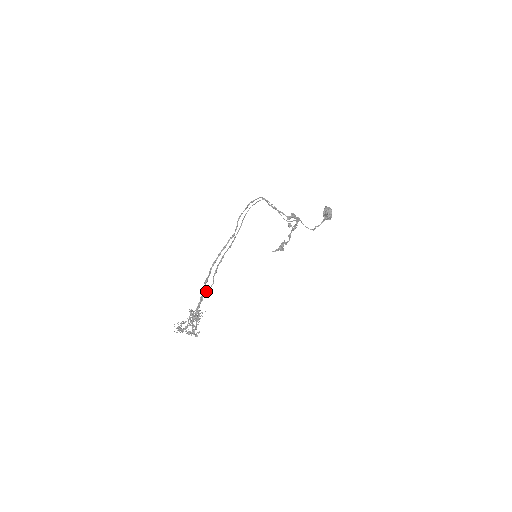
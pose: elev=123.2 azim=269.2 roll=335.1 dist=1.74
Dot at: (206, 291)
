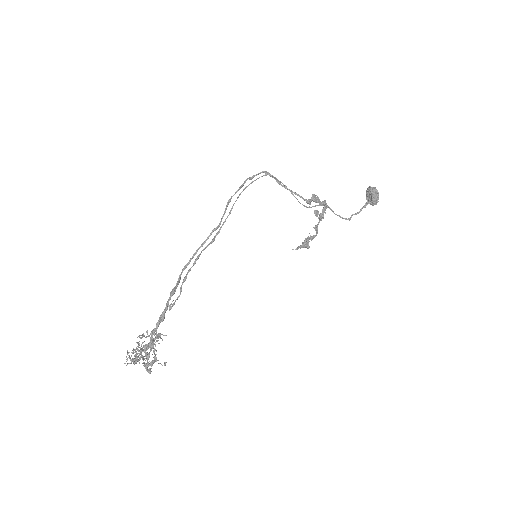
Dot at: (170, 306)
